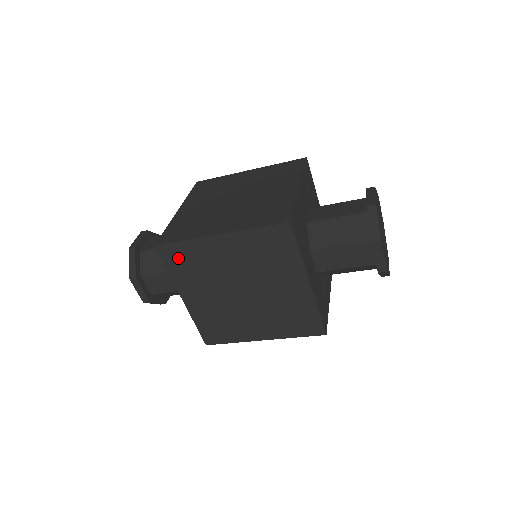
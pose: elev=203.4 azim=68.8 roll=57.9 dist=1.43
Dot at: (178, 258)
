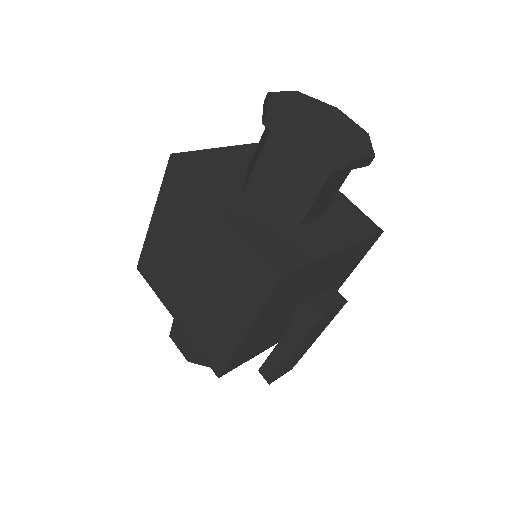
Dot at: (150, 269)
